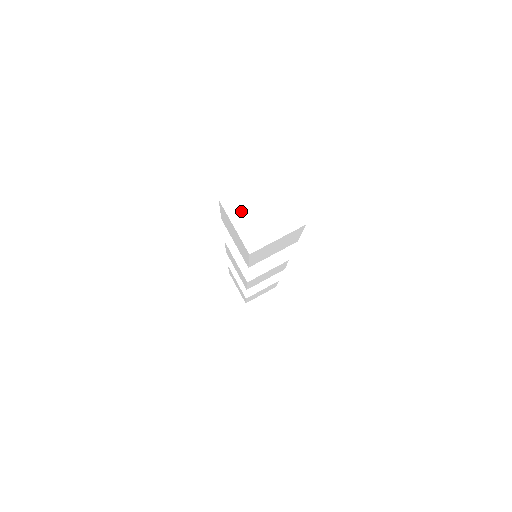
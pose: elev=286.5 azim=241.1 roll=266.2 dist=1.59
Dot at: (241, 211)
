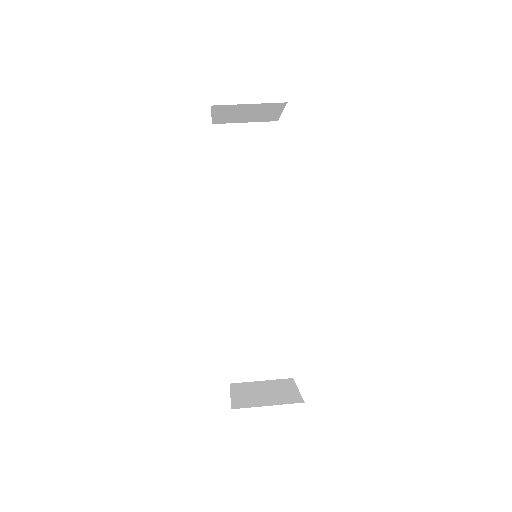
Dot at: occluded
